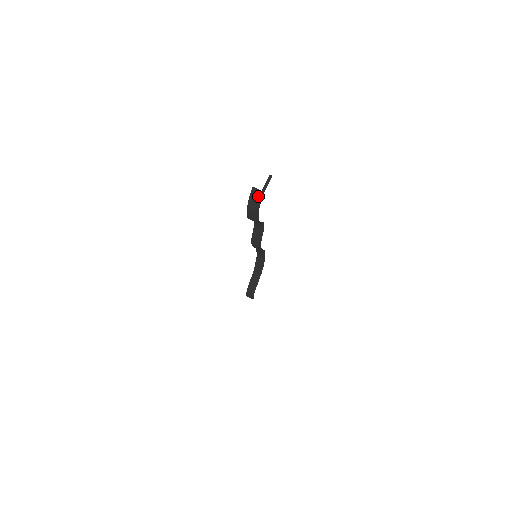
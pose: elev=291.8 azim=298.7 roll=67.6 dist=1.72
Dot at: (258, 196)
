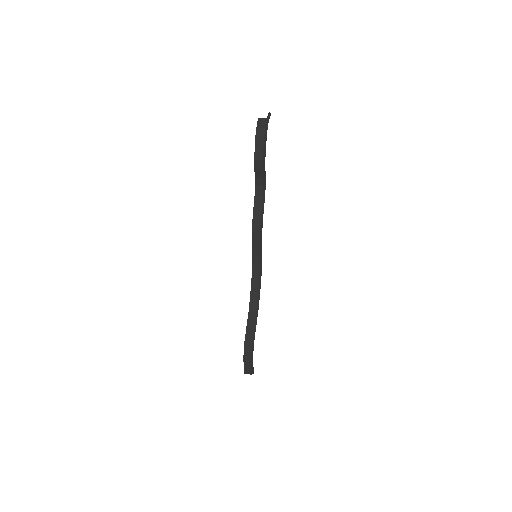
Dot at: (264, 123)
